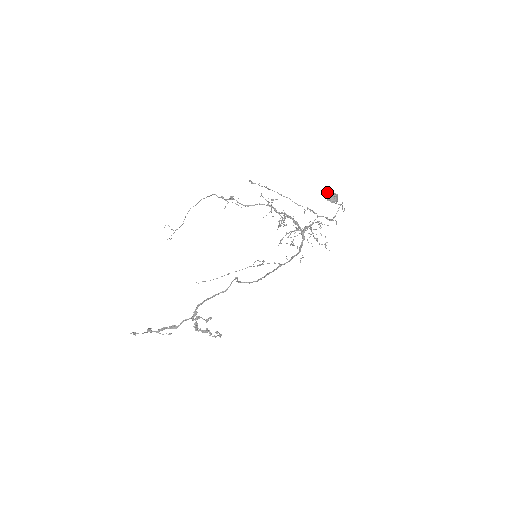
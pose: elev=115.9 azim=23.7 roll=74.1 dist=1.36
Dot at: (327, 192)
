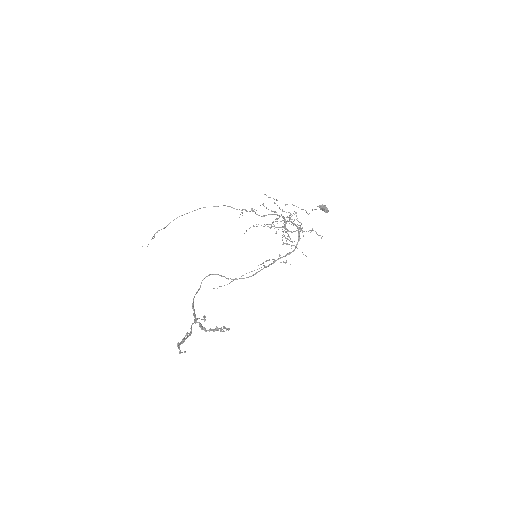
Dot at: occluded
